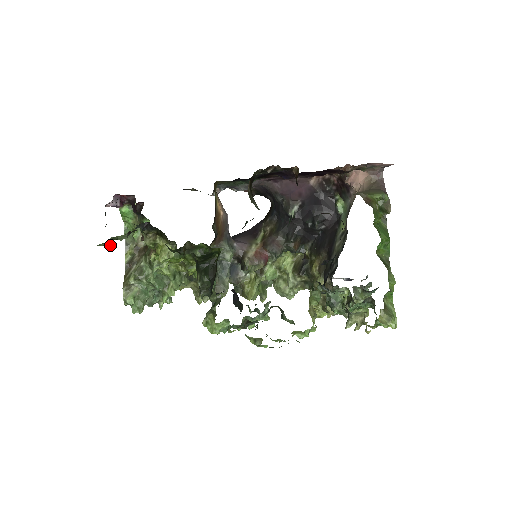
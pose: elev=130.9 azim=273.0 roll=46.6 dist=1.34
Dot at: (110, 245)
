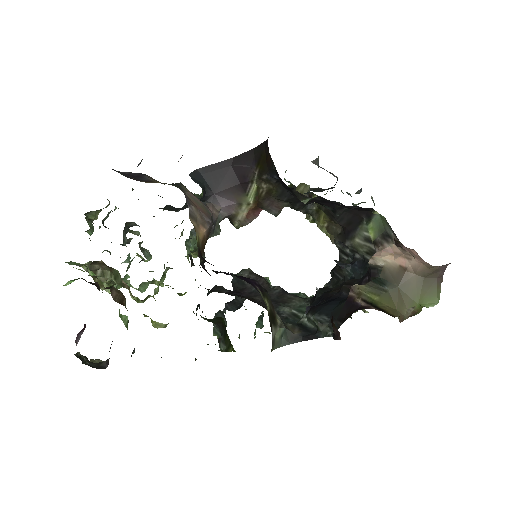
Dot at: occluded
